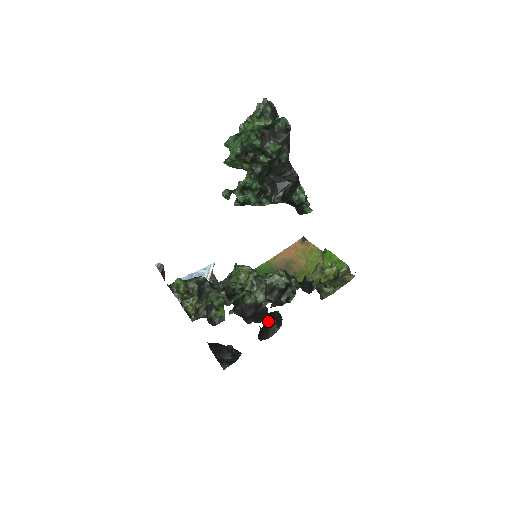
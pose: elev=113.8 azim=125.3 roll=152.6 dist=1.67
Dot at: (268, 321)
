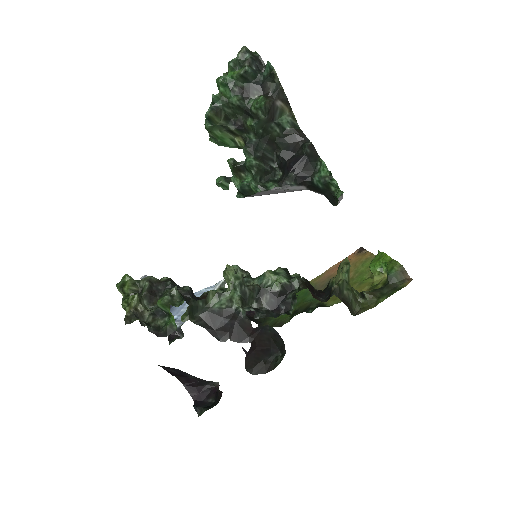
Dot at: (261, 344)
